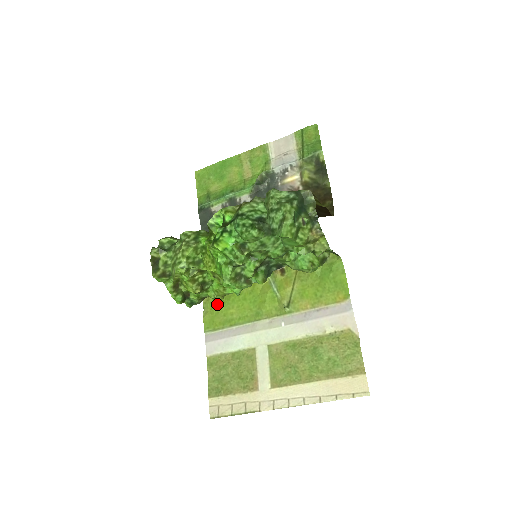
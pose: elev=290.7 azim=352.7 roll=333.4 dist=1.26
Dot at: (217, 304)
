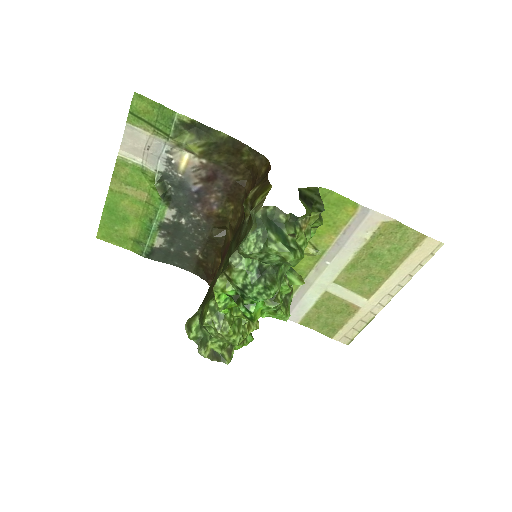
Dot at: occluded
